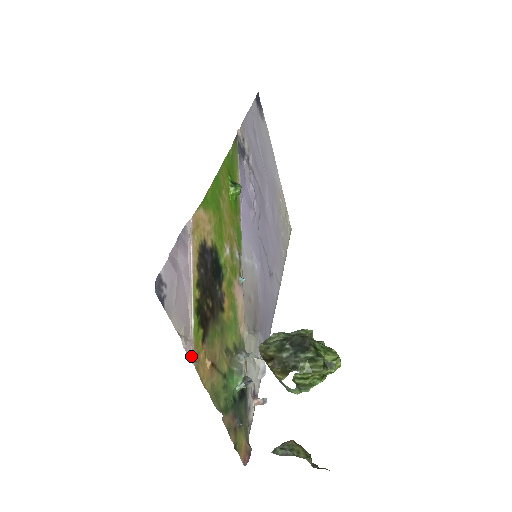
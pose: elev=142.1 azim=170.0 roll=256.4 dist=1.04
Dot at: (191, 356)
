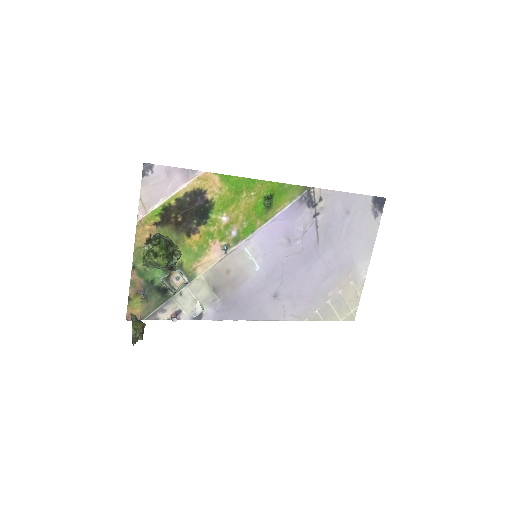
Dot at: (140, 217)
